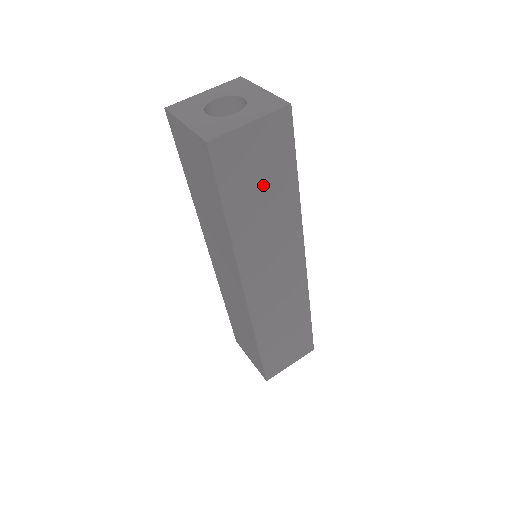
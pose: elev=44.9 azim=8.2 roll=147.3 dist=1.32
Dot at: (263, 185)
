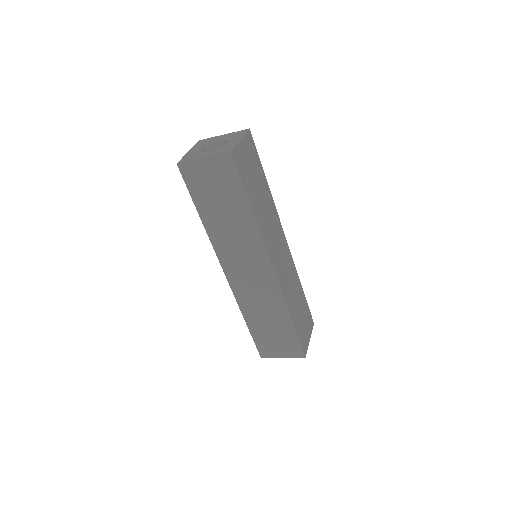
Dot at: (222, 201)
